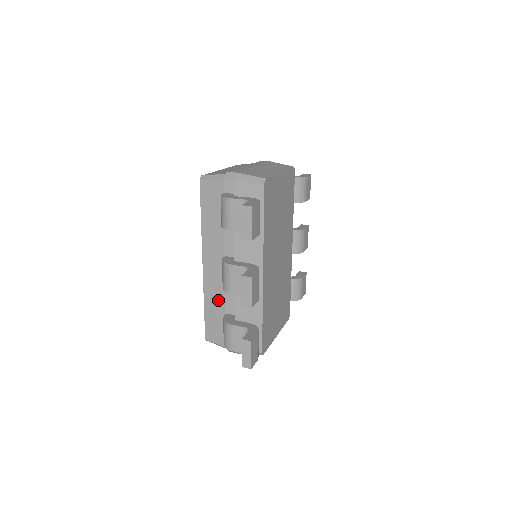
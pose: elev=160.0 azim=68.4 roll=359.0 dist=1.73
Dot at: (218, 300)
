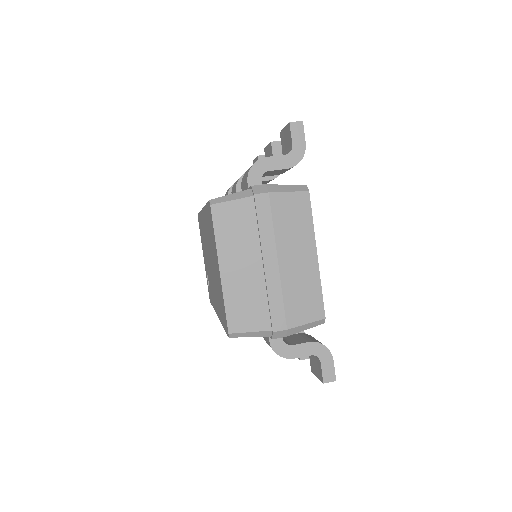
Dot at: occluded
